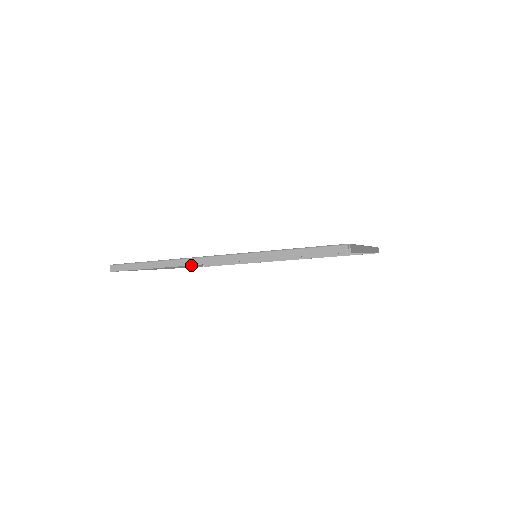
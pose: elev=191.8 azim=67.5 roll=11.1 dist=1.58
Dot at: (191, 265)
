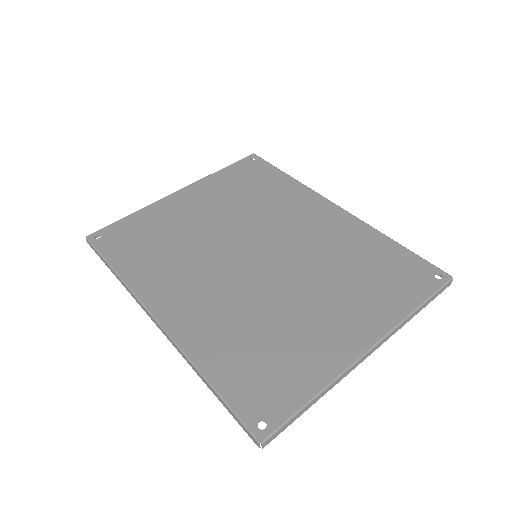
Dot at: occluded
